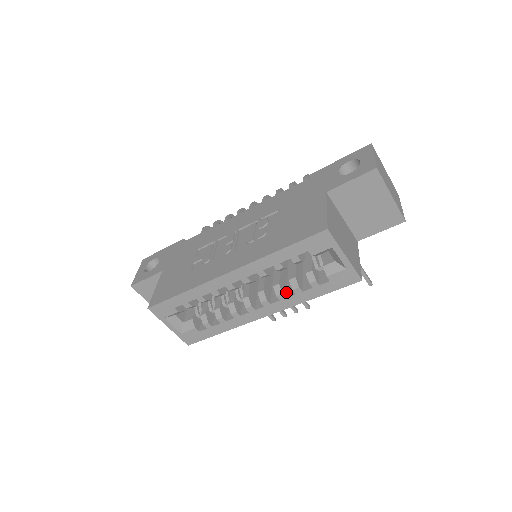
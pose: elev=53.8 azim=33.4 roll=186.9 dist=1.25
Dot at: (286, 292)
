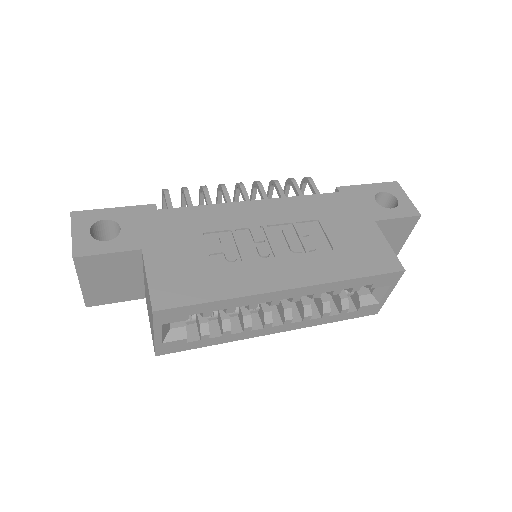
Dot at: occluded
